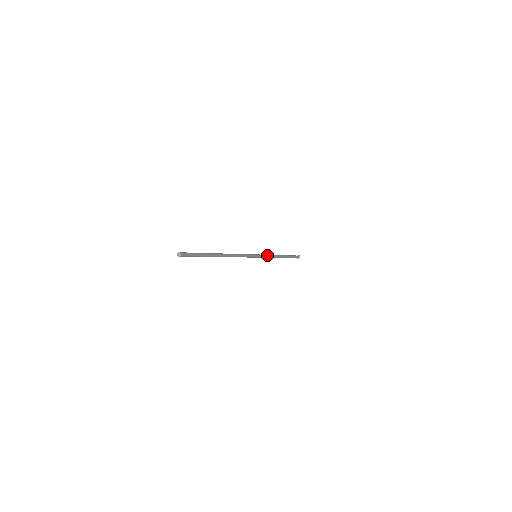
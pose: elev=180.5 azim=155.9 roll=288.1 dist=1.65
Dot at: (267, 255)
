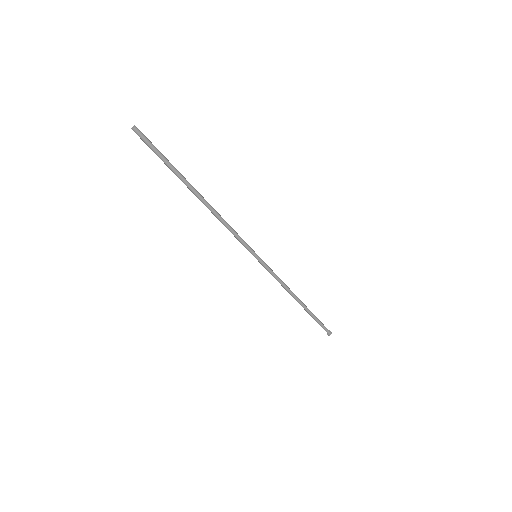
Dot at: (274, 273)
